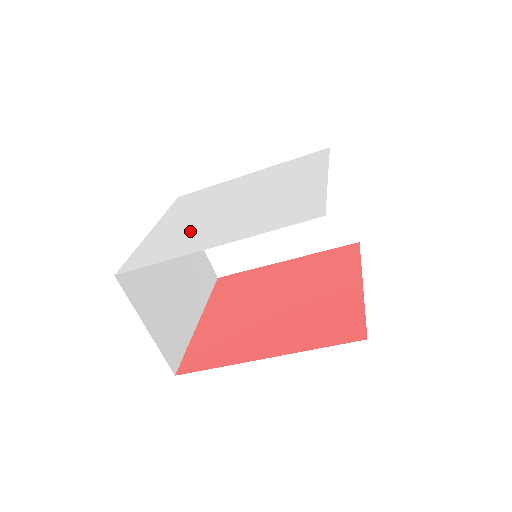
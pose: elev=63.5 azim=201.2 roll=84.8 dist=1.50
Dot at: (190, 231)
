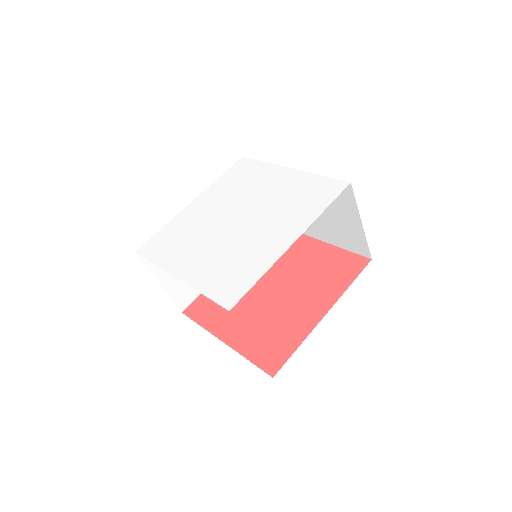
Dot at: (237, 251)
